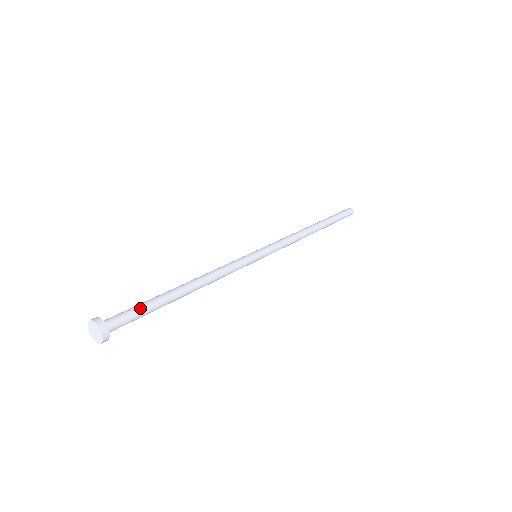
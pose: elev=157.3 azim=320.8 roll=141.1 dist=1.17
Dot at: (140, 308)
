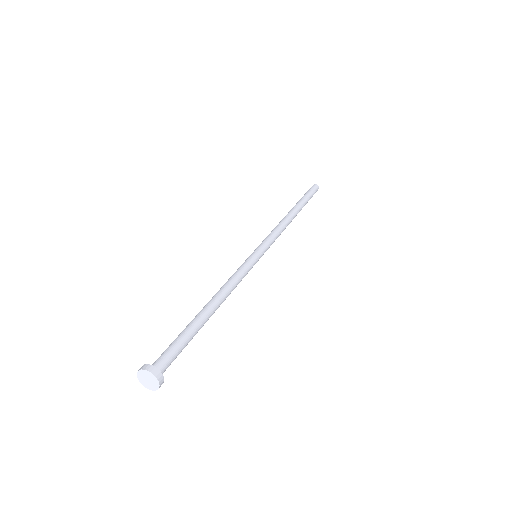
Dot at: (180, 342)
